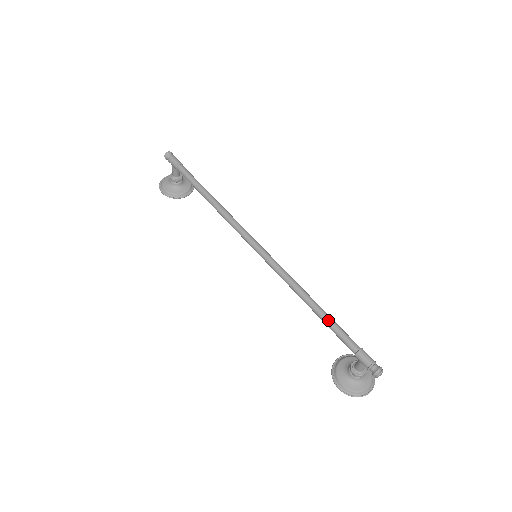
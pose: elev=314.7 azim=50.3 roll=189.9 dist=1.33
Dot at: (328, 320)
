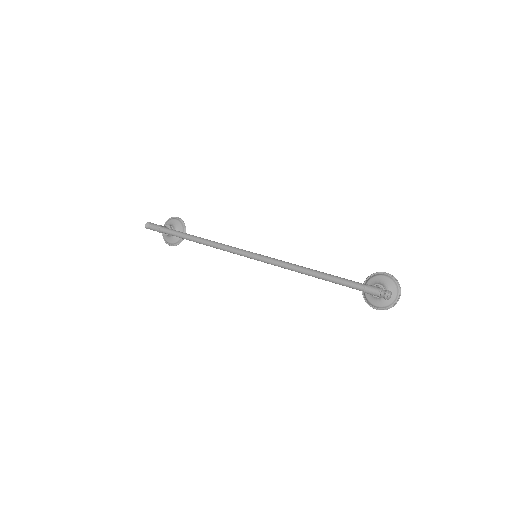
Dot at: (330, 280)
